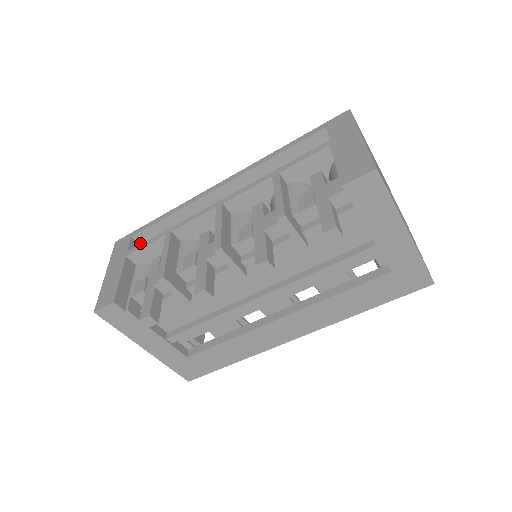
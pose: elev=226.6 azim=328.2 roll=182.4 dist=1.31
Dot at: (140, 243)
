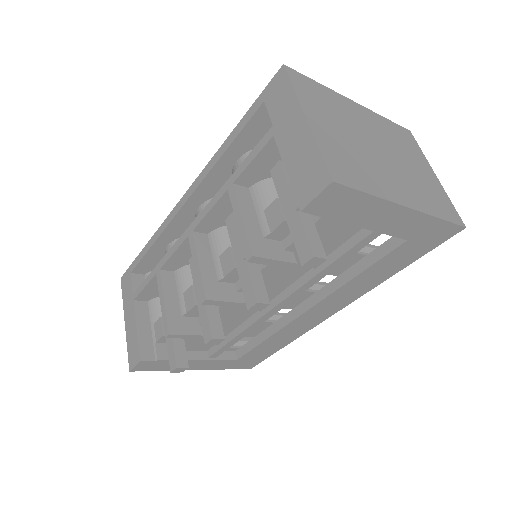
Dot at: (142, 273)
